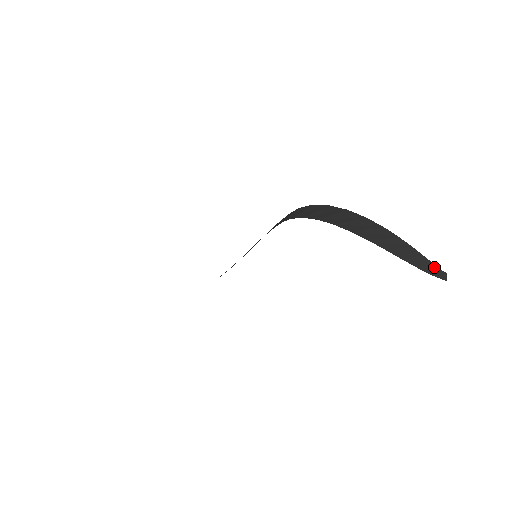
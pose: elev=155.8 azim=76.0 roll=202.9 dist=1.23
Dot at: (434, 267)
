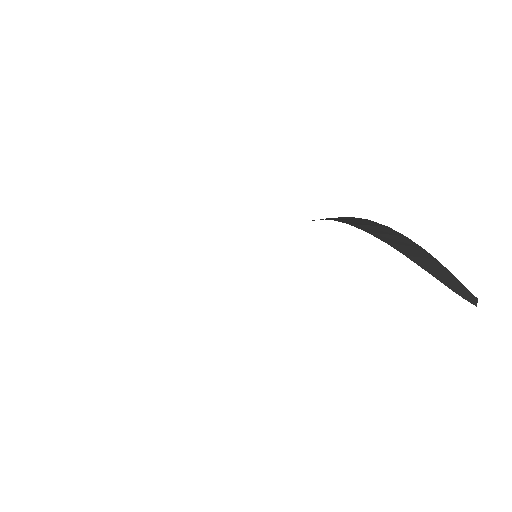
Dot at: (462, 287)
